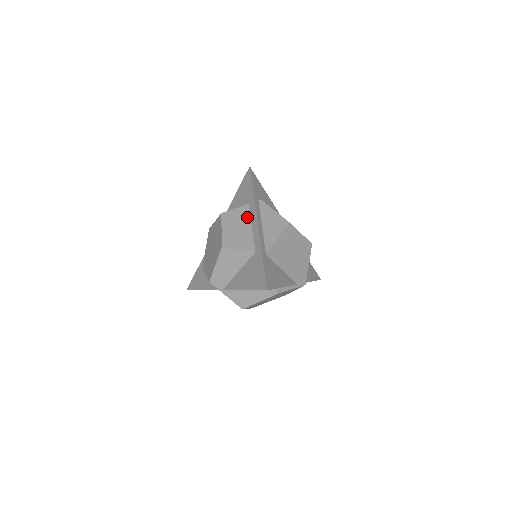
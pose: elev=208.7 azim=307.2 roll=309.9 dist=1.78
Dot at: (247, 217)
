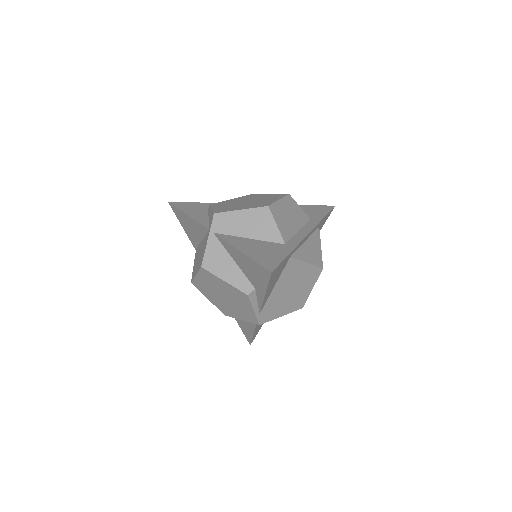
Dot at: (302, 222)
